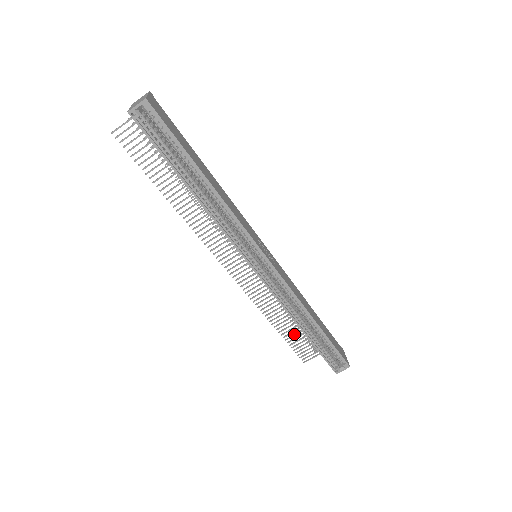
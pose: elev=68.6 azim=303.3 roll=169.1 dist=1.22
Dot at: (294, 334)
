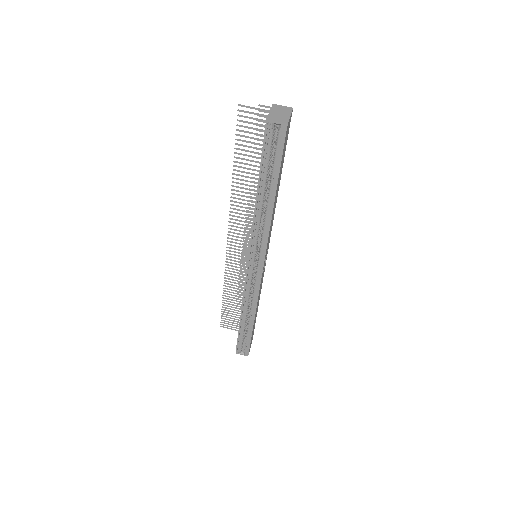
Dot at: occluded
